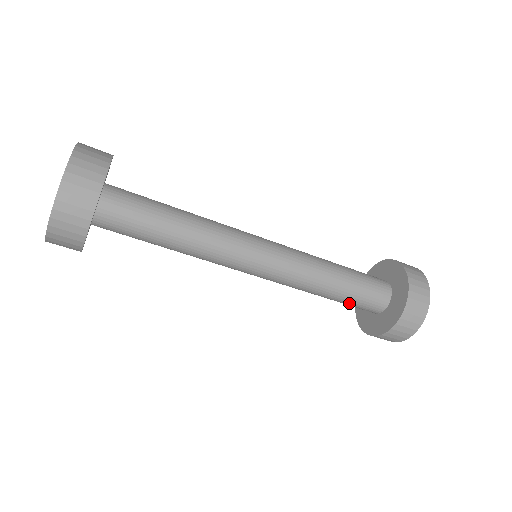
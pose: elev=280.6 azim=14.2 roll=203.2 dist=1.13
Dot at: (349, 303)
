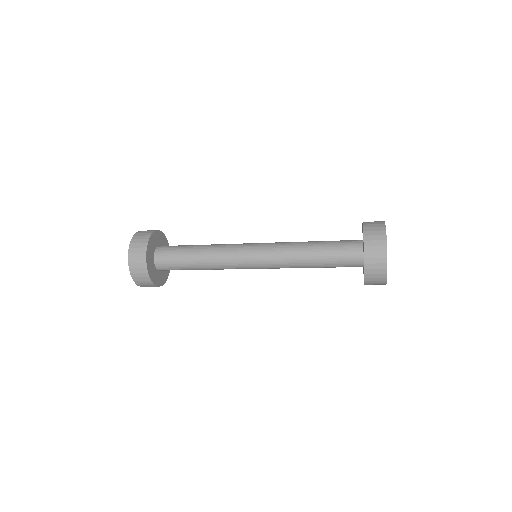
Dot at: occluded
